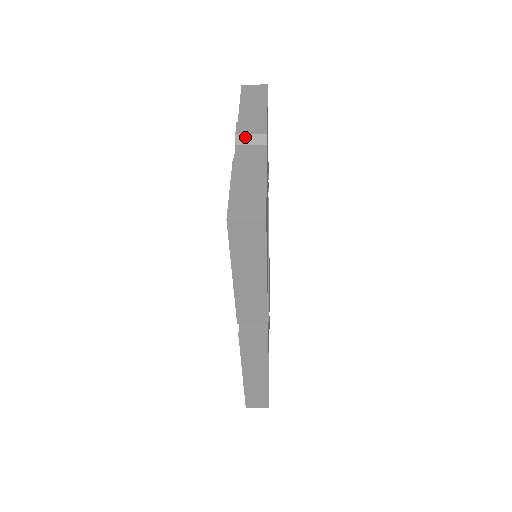
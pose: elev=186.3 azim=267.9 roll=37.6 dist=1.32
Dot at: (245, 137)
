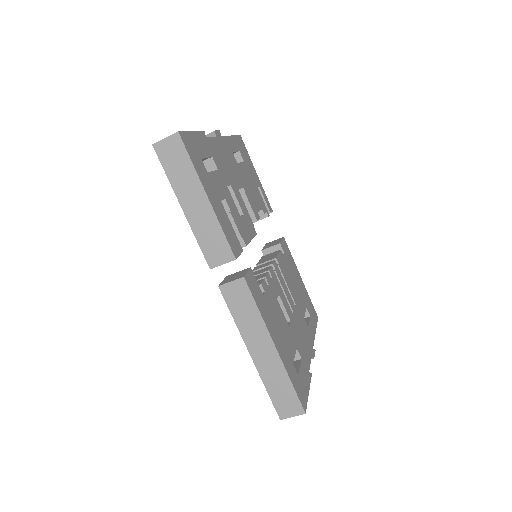
Dot at: occluded
